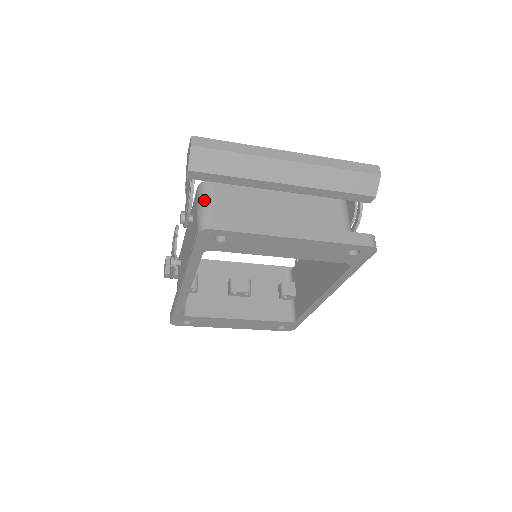
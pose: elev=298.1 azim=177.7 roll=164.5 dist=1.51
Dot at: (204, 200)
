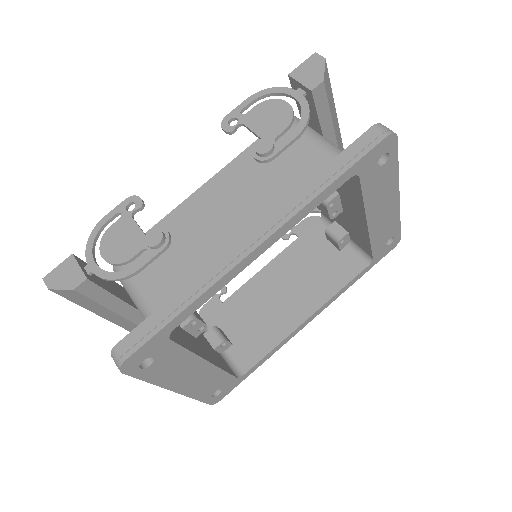
Dot at: (313, 129)
